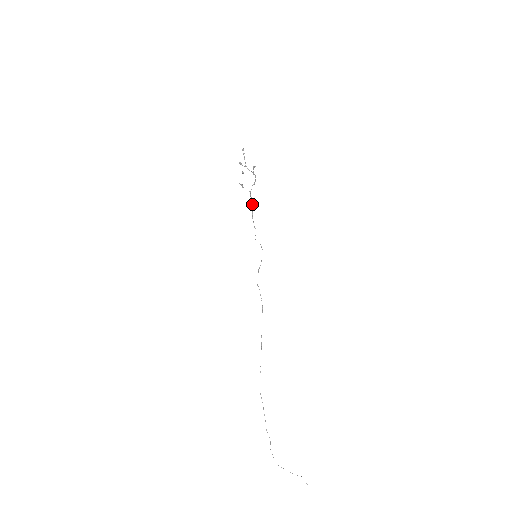
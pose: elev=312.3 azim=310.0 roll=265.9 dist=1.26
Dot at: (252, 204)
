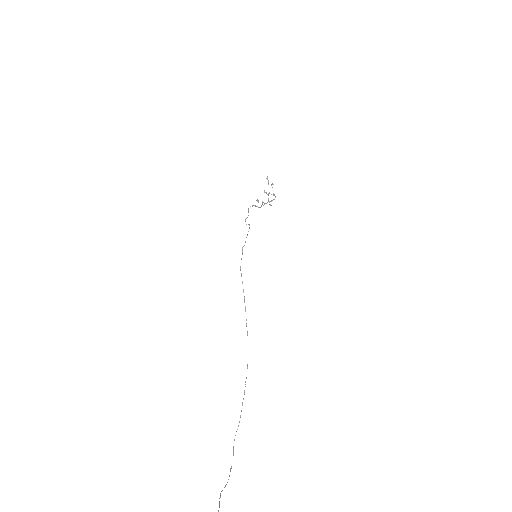
Dot at: (260, 207)
